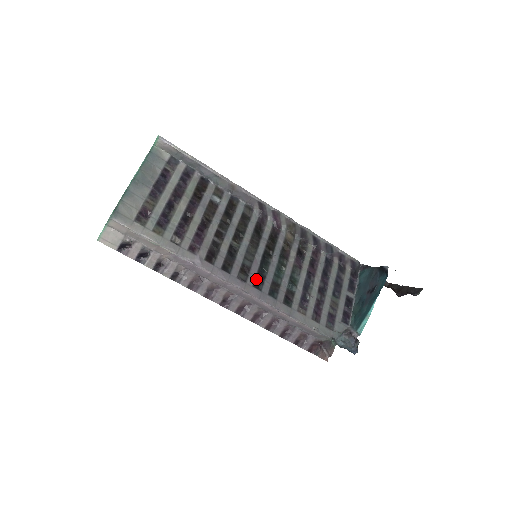
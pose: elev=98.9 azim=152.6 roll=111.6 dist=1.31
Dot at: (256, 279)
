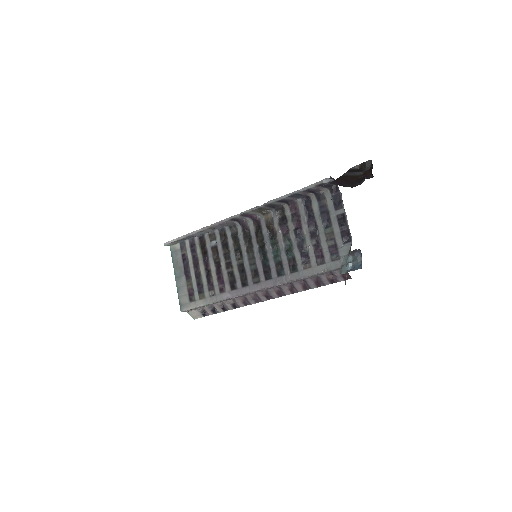
Dot at: (264, 273)
